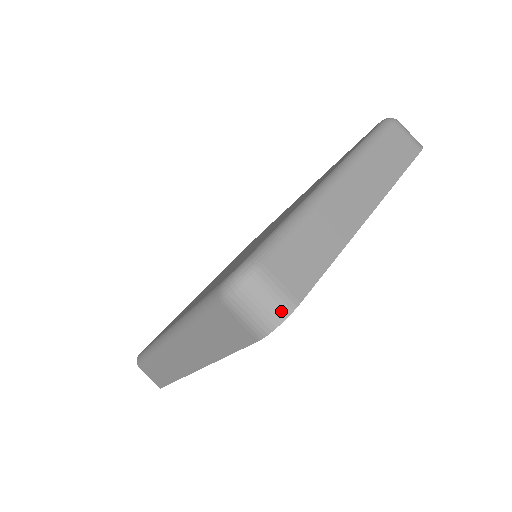
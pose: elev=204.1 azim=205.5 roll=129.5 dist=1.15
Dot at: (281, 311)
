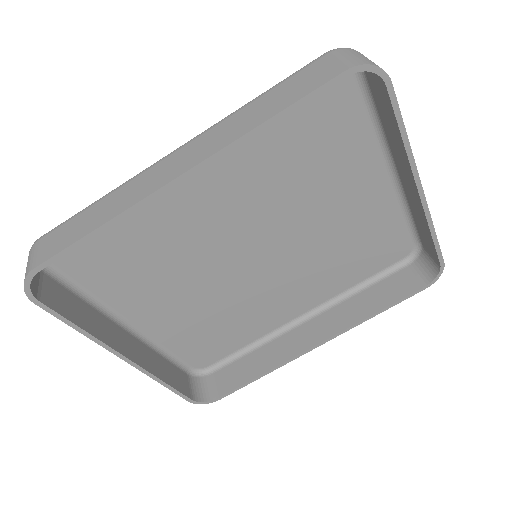
Dot at: occluded
